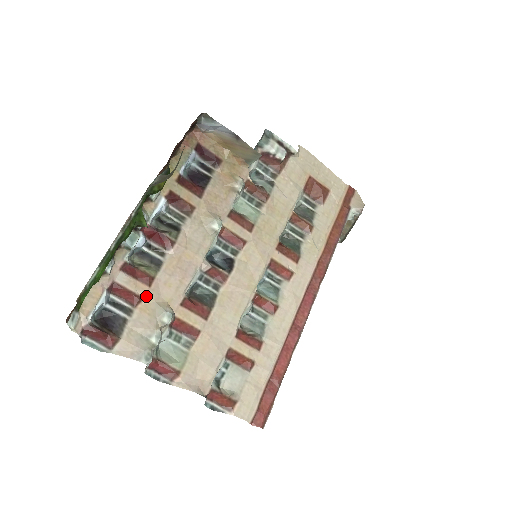
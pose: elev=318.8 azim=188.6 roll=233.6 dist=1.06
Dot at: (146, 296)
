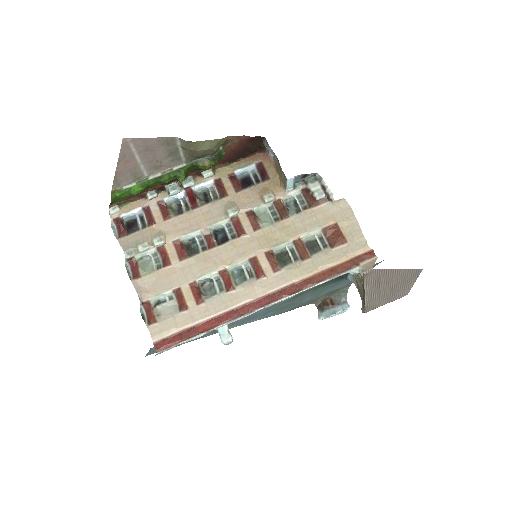
Dot at: (158, 224)
